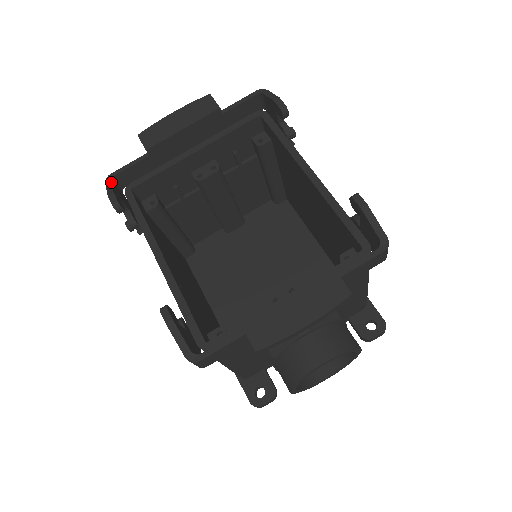
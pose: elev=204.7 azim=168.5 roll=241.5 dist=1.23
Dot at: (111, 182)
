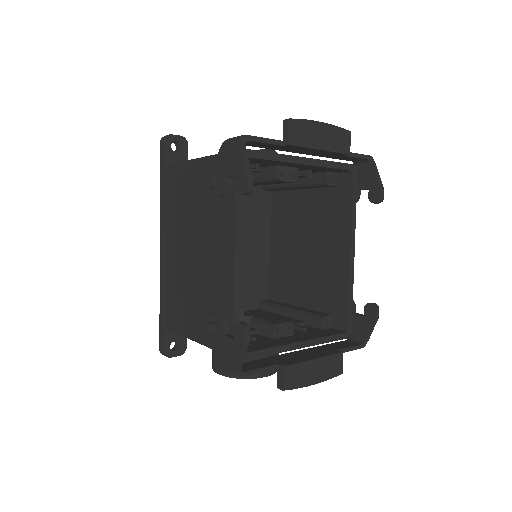
Dot at: (246, 150)
